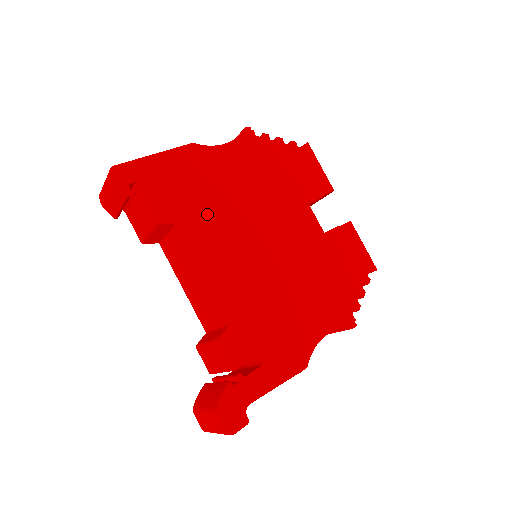
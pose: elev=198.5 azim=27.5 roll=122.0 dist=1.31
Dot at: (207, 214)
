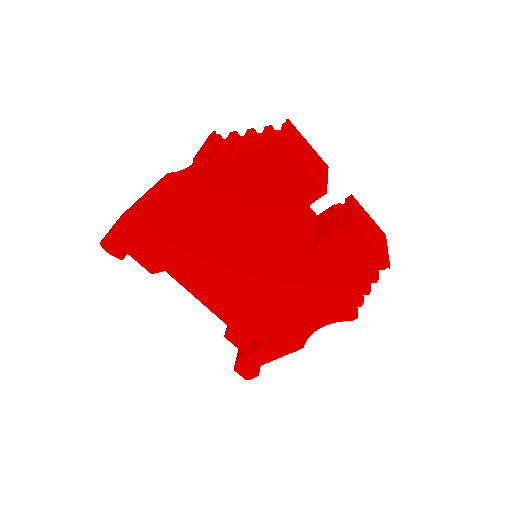
Dot at: (186, 258)
